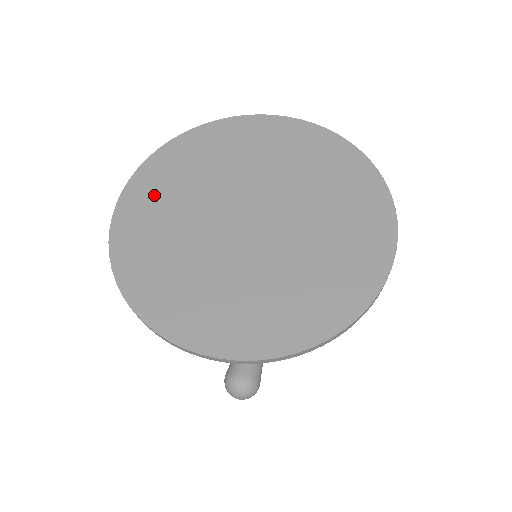
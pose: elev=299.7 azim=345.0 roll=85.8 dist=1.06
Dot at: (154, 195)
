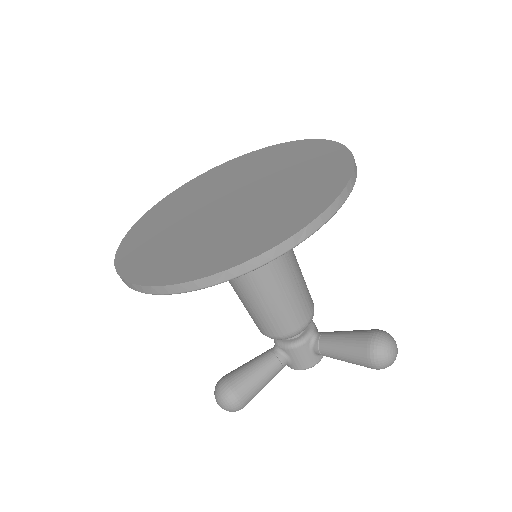
Dot at: (200, 184)
